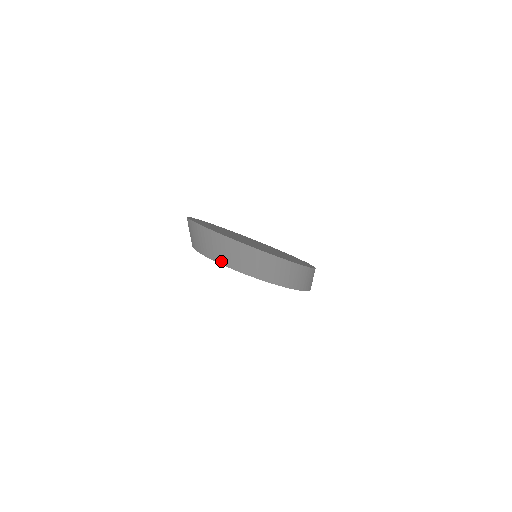
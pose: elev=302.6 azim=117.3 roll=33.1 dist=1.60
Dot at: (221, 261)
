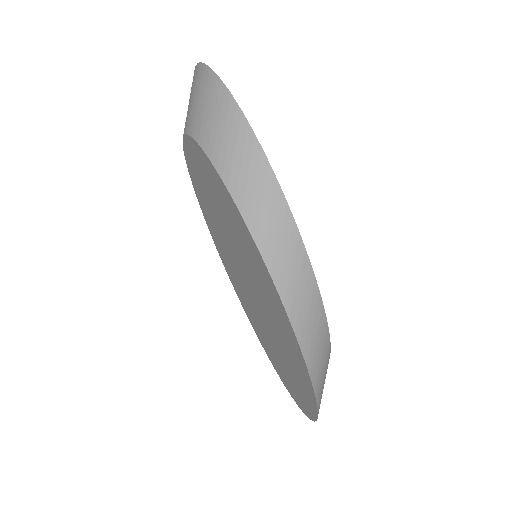
Dot at: (186, 127)
